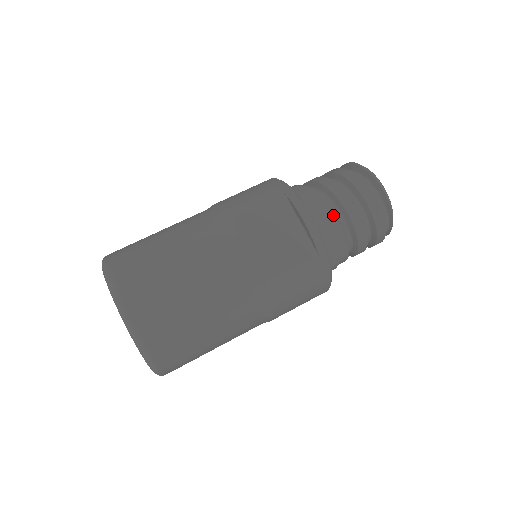
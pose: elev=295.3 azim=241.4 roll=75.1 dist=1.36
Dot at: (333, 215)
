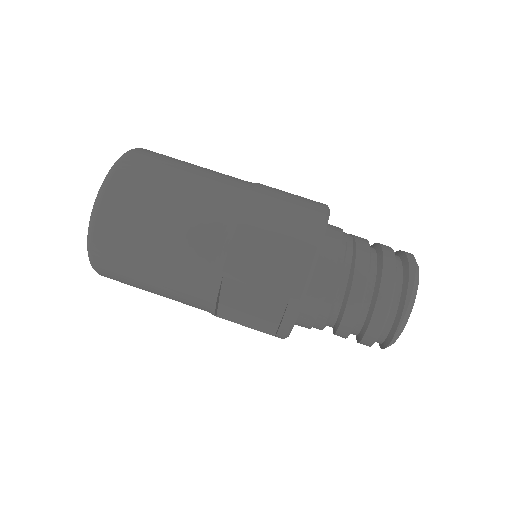
Dot at: (323, 324)
